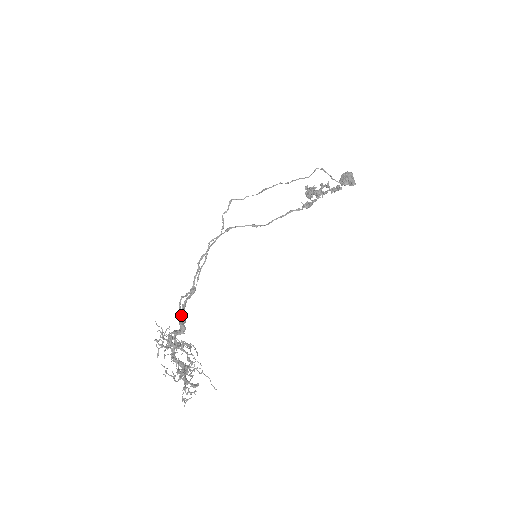
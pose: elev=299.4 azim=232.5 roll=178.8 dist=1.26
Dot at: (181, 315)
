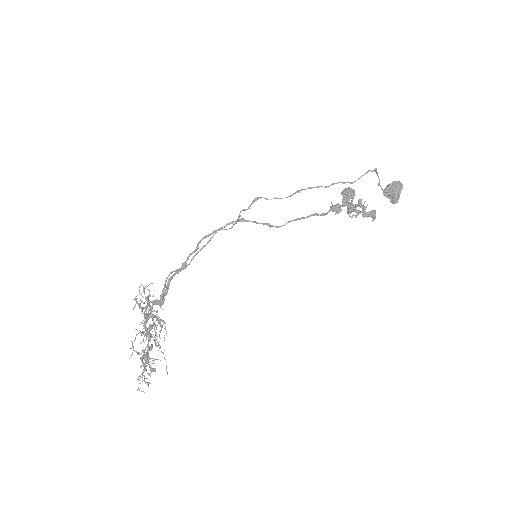
Dot at: (164, 289)
